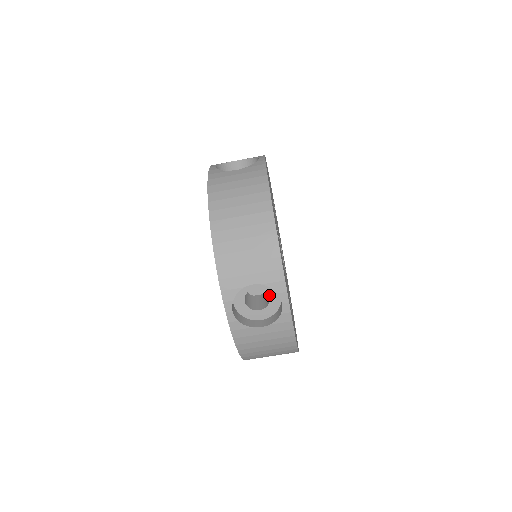
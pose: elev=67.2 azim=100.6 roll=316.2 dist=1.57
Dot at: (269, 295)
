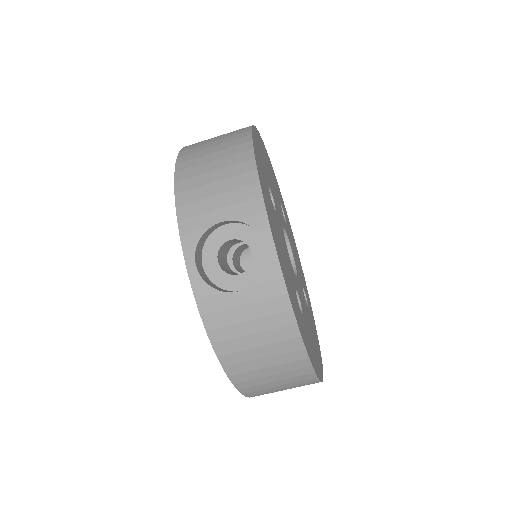
Dot at: (251, 249)
